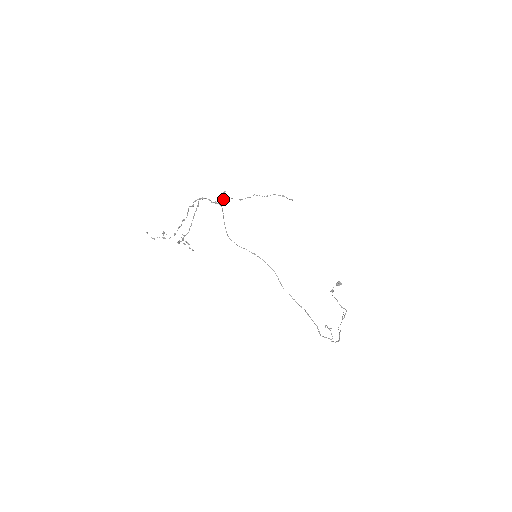
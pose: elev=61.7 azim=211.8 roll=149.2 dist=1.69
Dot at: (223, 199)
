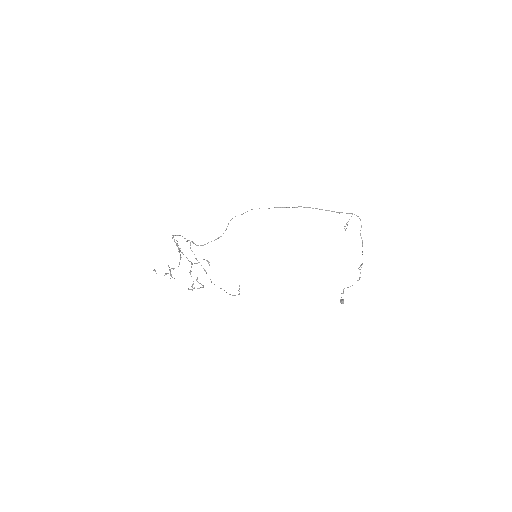
Dot at: (191, 250)
